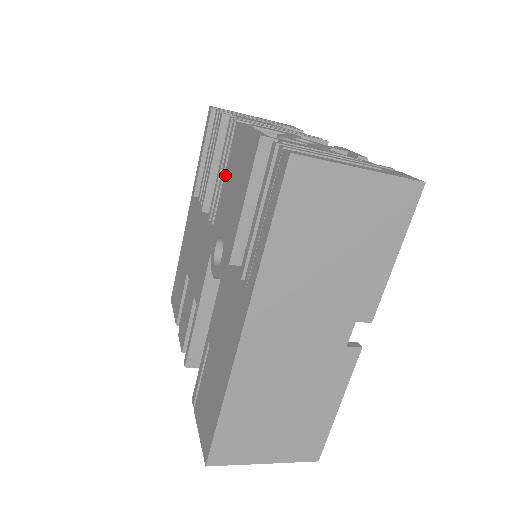
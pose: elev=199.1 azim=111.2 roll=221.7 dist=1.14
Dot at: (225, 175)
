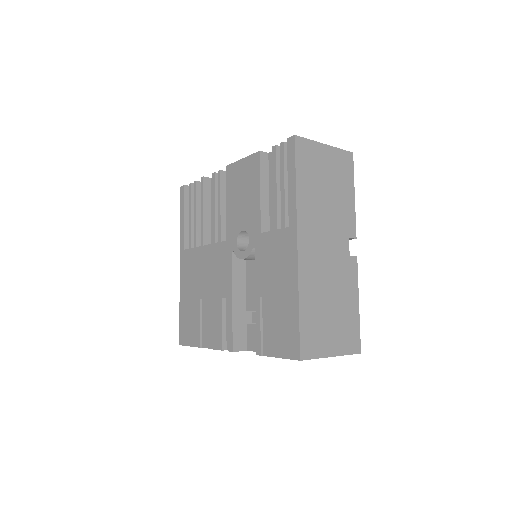
Dot at: (227, 199)
